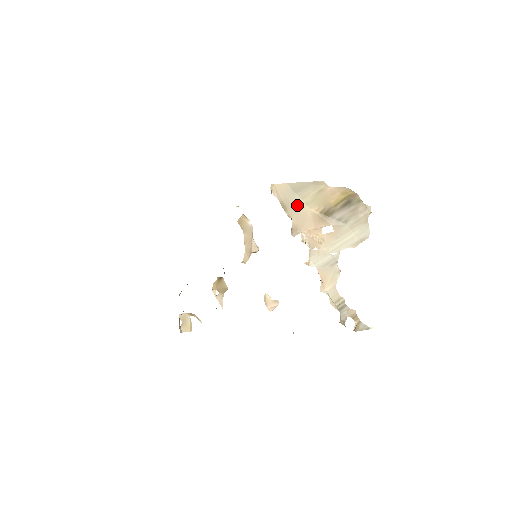
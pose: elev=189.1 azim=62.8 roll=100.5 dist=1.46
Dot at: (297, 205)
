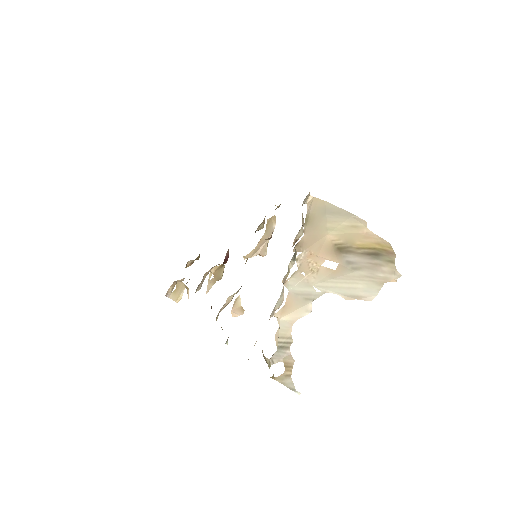
Dot at: (319, 225)
